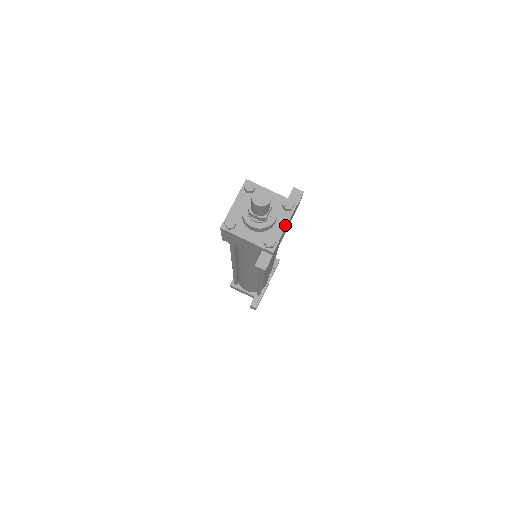
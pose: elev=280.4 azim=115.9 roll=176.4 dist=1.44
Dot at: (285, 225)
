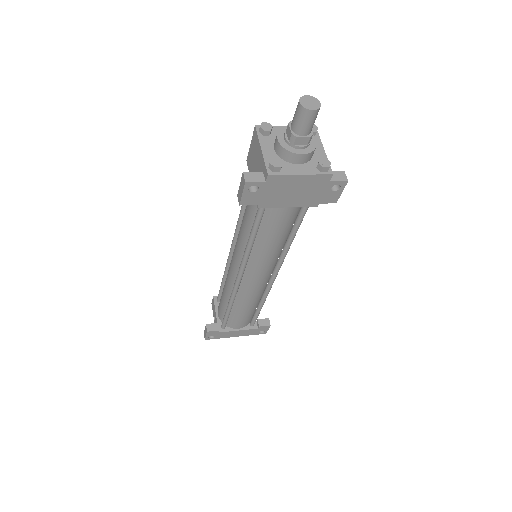
Dot at: (303, 173)
